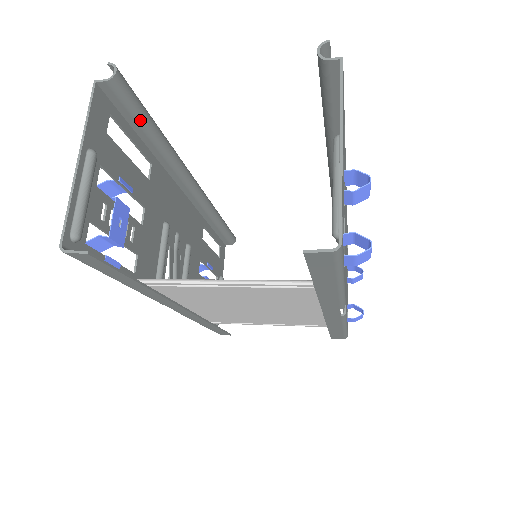
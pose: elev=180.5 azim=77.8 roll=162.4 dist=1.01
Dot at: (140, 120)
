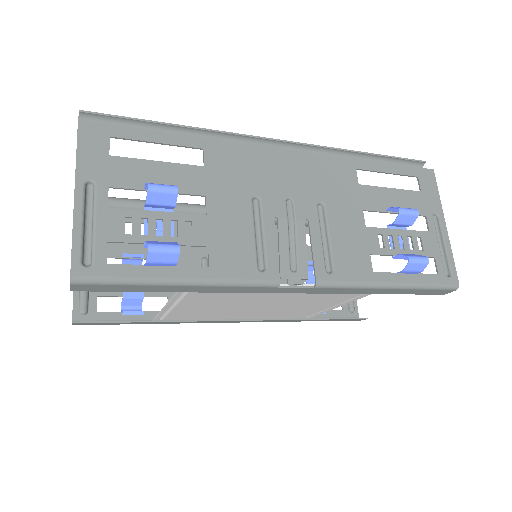
Dot at: occluded
